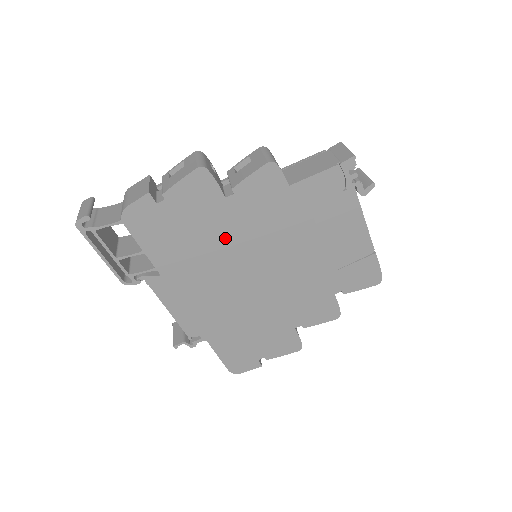
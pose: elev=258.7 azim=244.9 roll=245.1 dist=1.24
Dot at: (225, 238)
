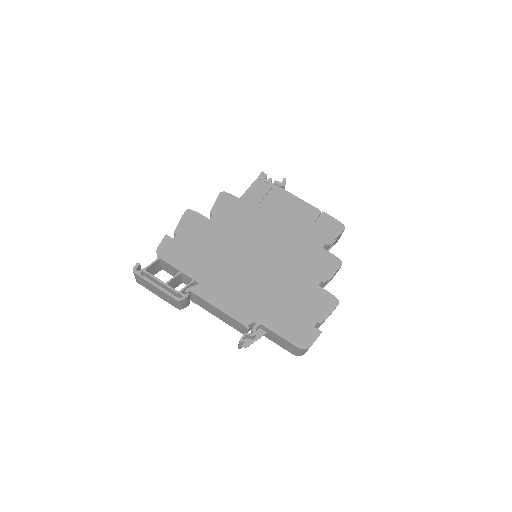
Dot at: (224, 242)
